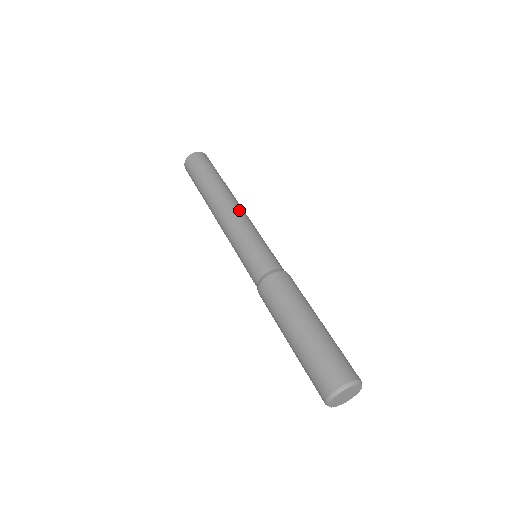
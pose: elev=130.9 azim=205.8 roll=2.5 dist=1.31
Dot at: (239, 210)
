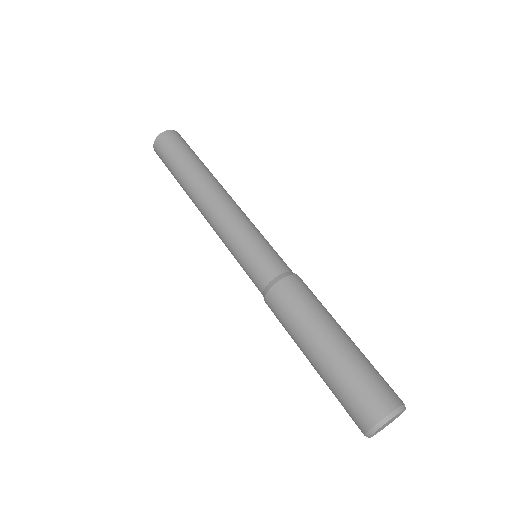
Dot at: (233, 201)
